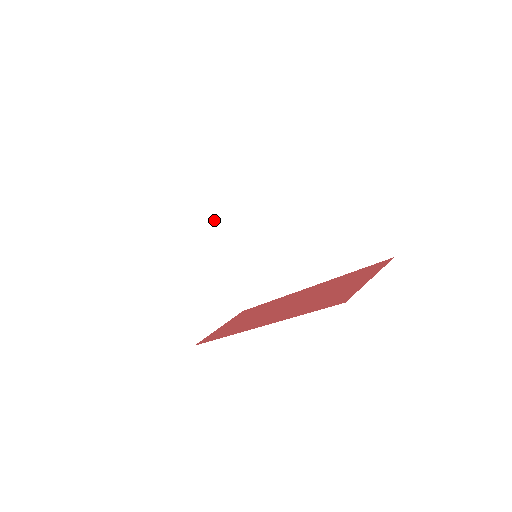
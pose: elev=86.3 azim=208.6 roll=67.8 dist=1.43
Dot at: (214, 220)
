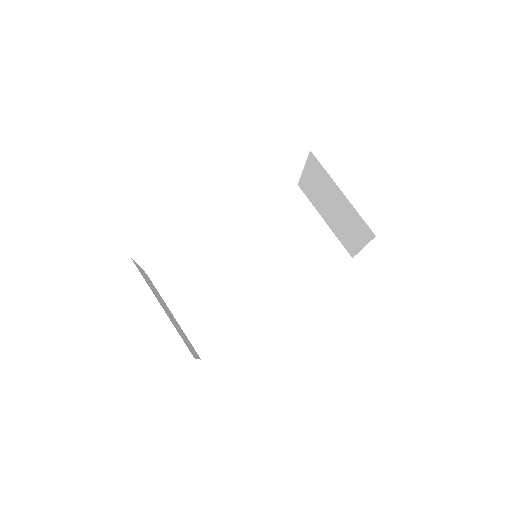
Dot at: (173, 260)
